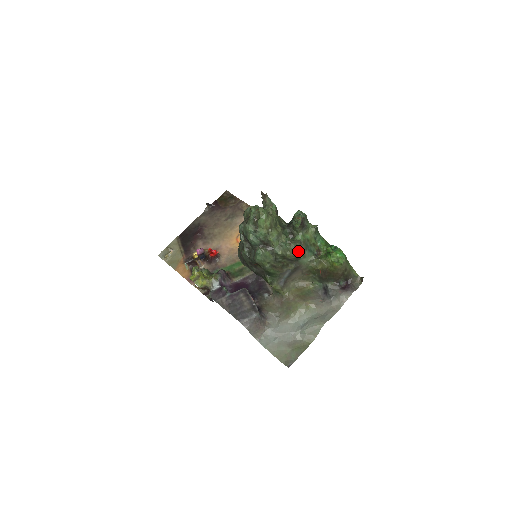
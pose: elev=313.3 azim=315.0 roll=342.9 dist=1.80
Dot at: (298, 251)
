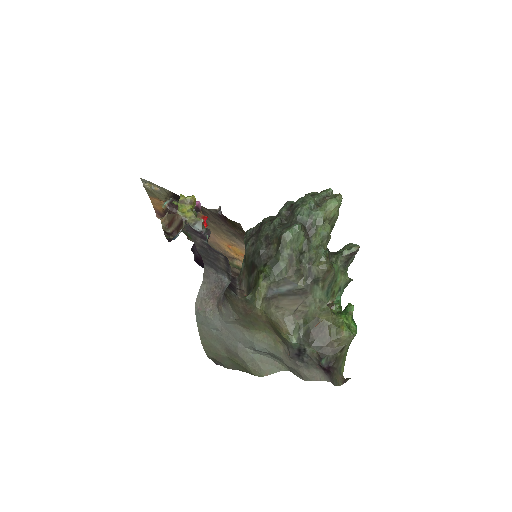
Dot at: (327, 272)
